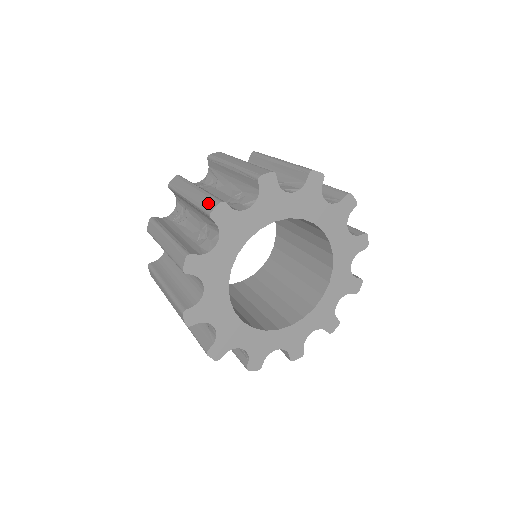
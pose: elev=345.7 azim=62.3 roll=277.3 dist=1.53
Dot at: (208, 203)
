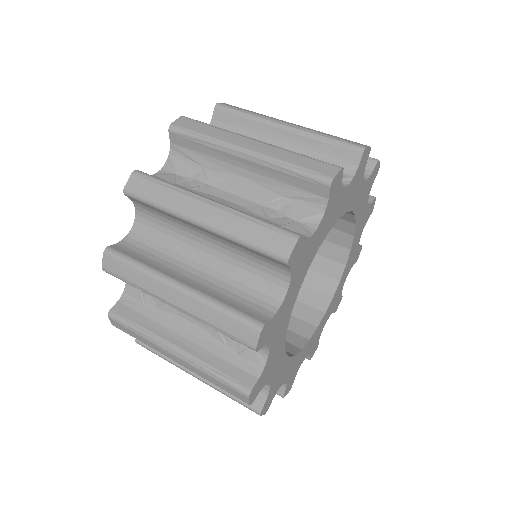
Dot at: (314, 165)
